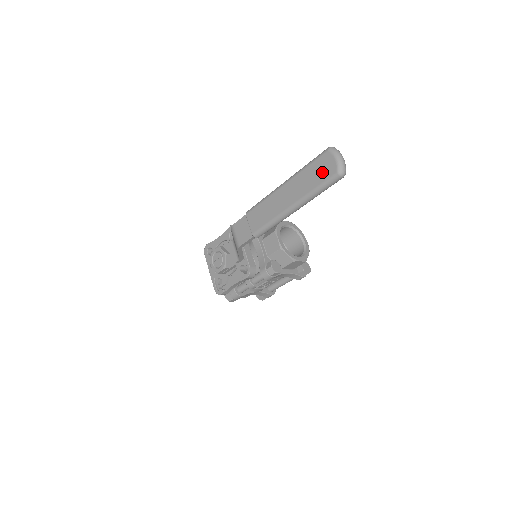
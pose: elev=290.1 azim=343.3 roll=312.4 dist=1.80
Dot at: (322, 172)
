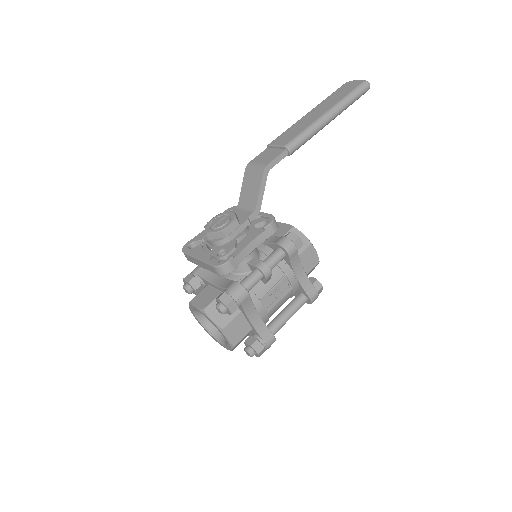
Dot at: (349, 88)
